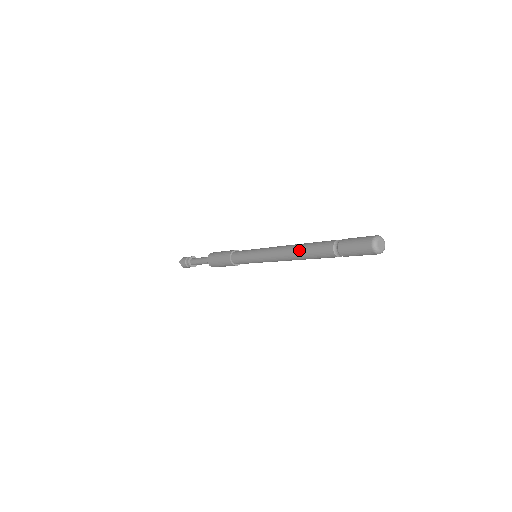
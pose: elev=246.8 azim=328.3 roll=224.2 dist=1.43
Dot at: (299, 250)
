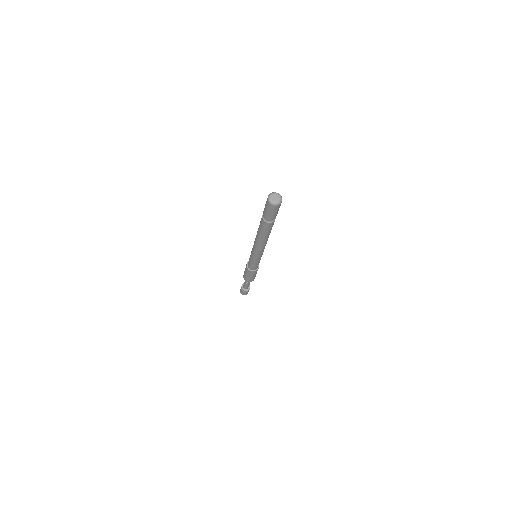
Dot at: occluded
